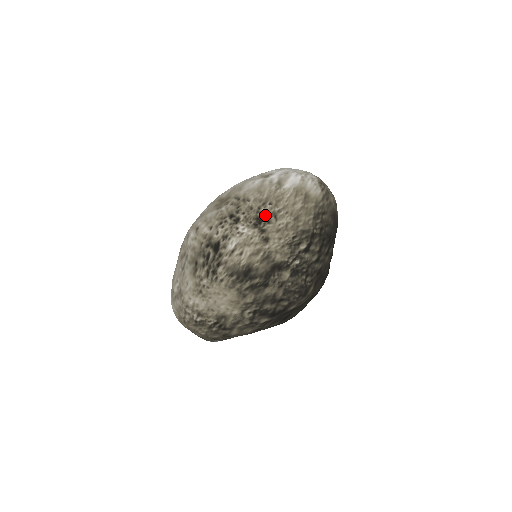
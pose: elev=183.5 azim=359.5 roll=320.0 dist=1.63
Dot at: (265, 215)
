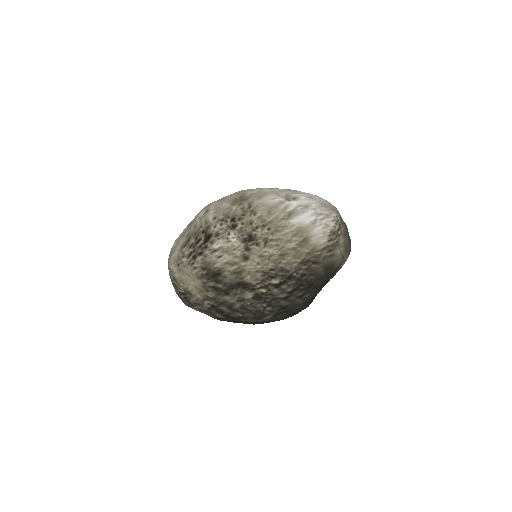
Dot at: (258, 236)
